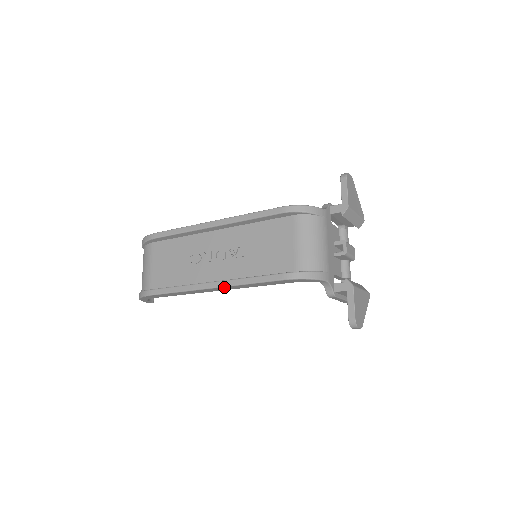
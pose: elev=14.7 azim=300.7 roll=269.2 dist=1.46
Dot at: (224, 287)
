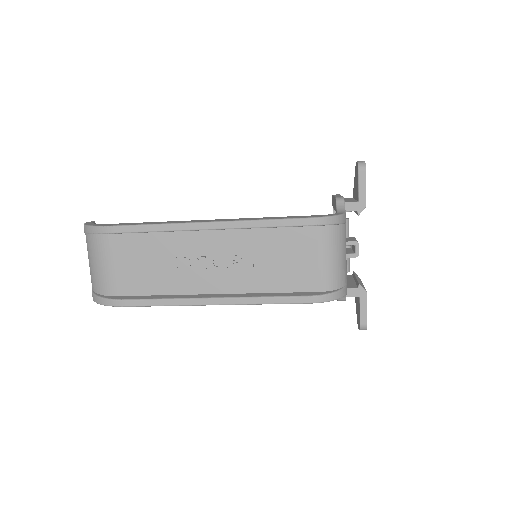
Dot at: (231, 304)
